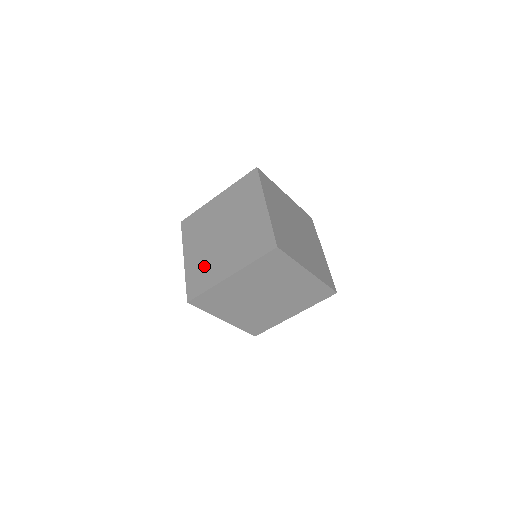
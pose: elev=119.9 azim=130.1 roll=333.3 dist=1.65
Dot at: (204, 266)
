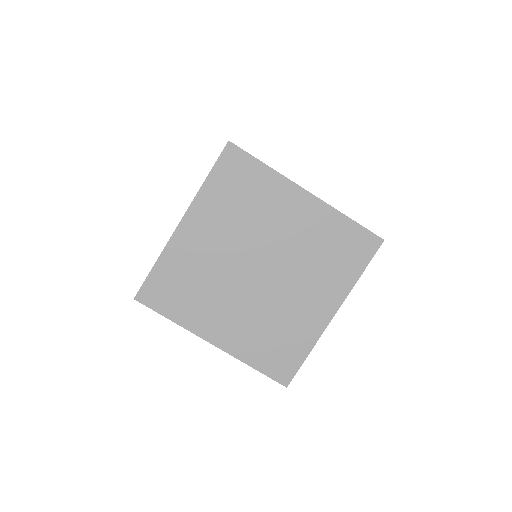
Dot at: (270, 330)
